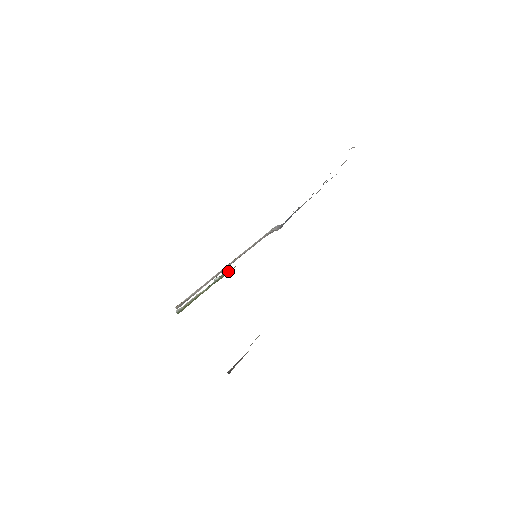
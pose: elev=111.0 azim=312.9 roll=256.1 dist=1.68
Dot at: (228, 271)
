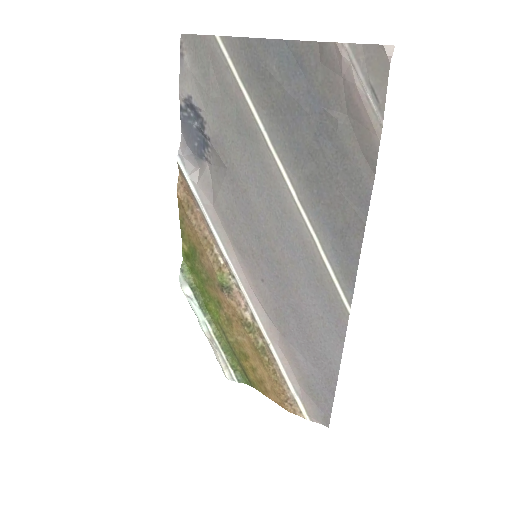
Dot at: (182, 267)
